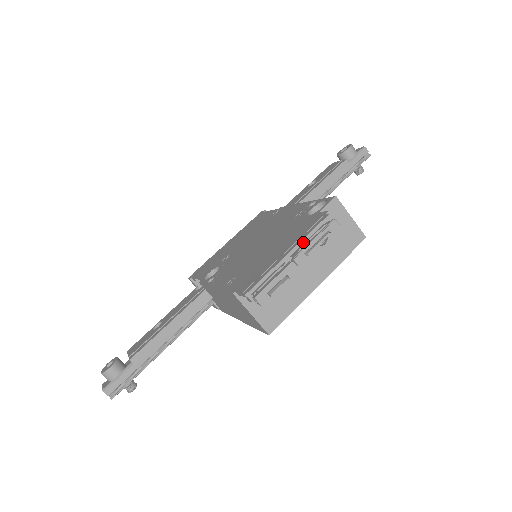
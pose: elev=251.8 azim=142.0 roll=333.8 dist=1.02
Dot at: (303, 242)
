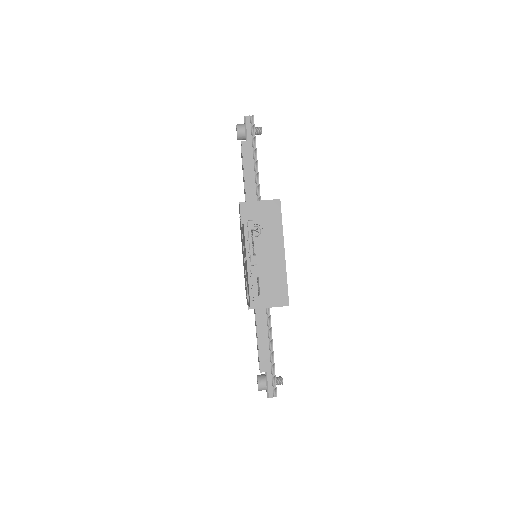
Dot at: (247, 250)
